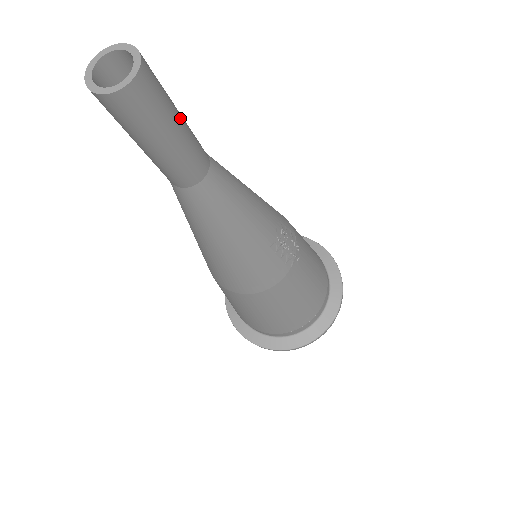
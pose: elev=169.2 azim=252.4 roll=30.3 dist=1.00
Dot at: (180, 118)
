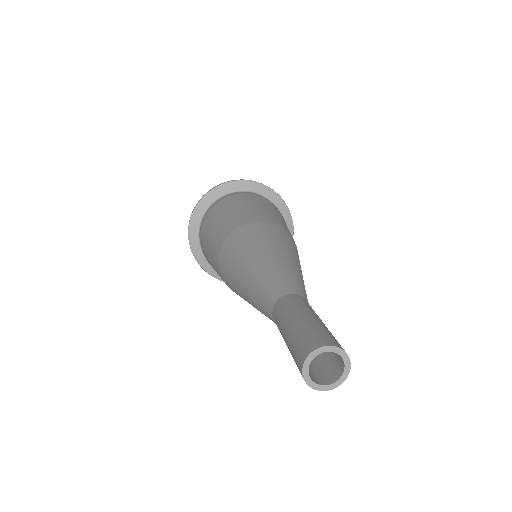
Dot at: occluded
